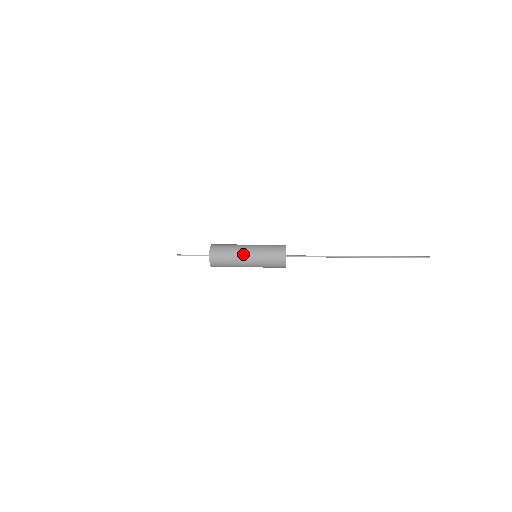
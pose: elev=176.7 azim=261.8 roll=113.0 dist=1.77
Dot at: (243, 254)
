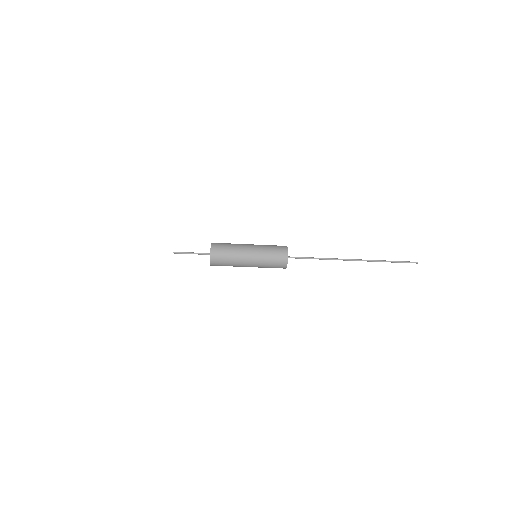
Dot at: (245, 254)
